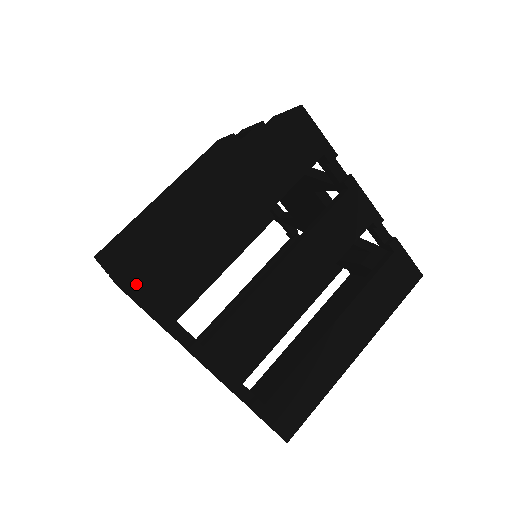
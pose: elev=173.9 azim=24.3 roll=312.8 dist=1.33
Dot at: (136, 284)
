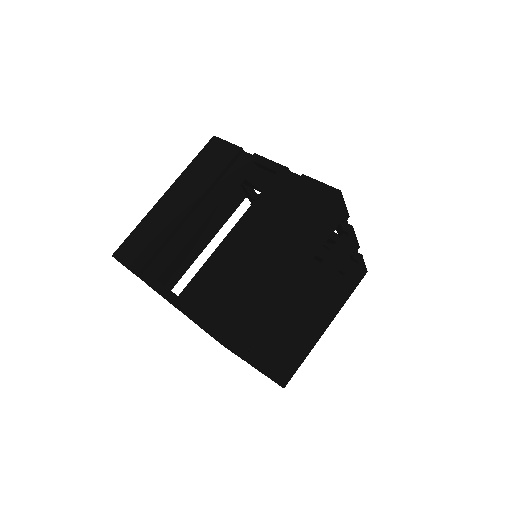
Dot at: (233, 340)
